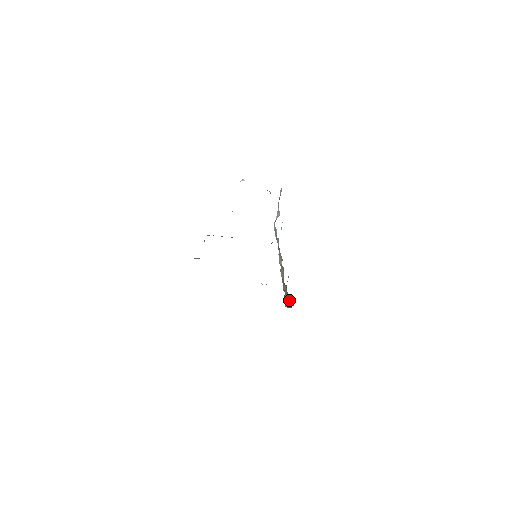
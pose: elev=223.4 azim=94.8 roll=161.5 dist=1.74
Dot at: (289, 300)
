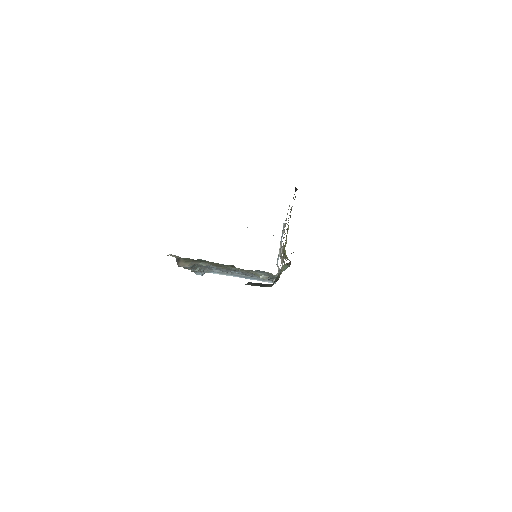
Dot at: (289, 260)
